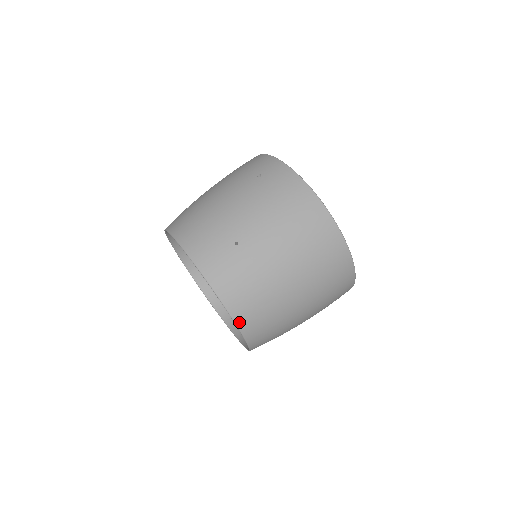
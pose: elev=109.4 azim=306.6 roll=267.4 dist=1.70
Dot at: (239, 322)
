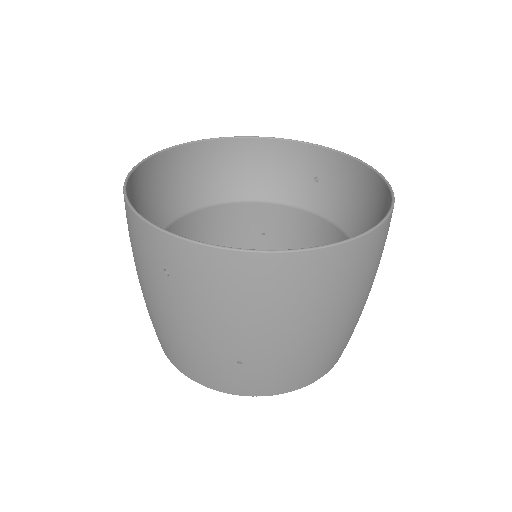
Dot at: (320, 377)
